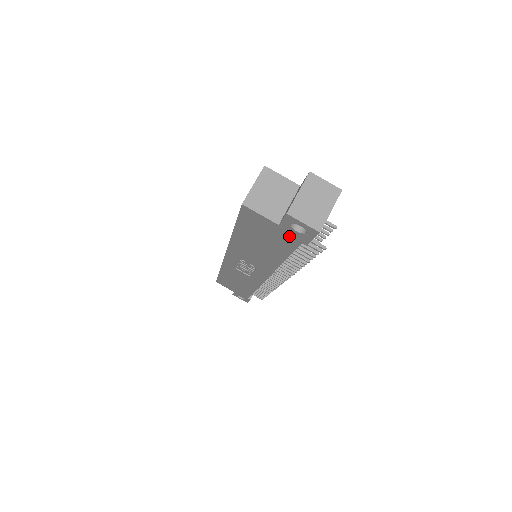
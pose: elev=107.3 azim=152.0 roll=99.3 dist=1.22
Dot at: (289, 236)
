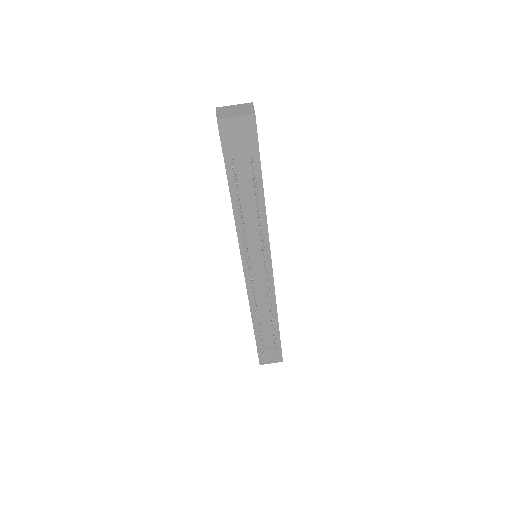
Dot at: occluded
